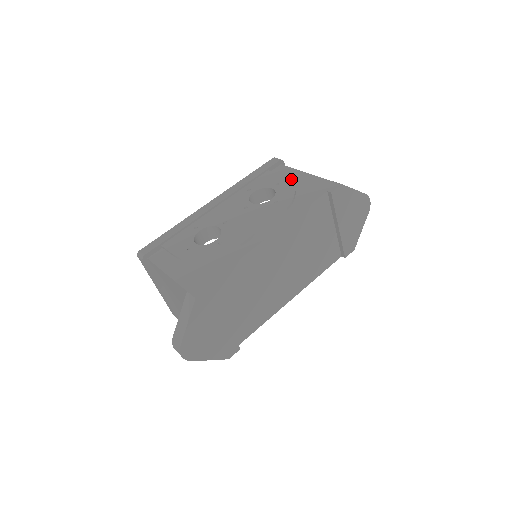
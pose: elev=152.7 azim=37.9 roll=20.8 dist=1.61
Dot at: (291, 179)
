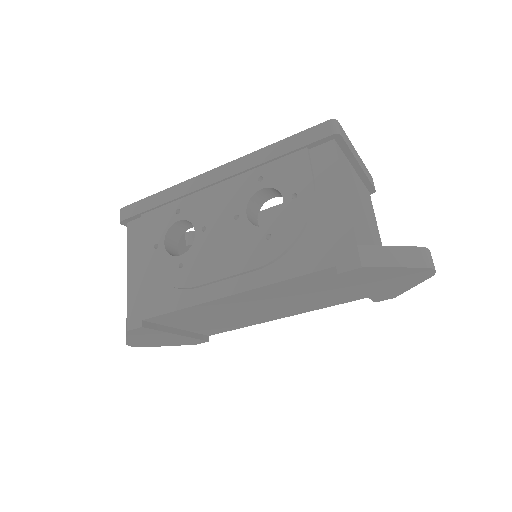
Dot at: (319, 193)
